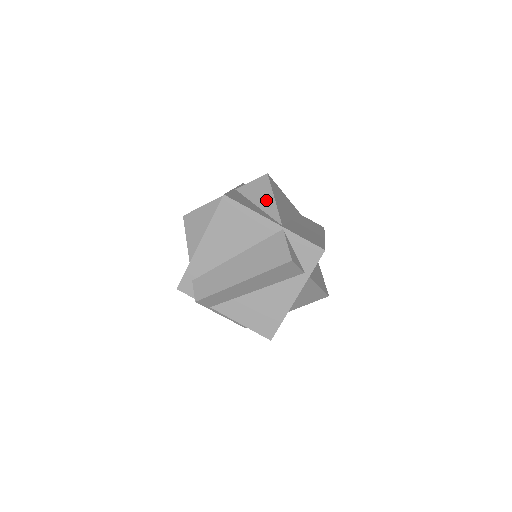
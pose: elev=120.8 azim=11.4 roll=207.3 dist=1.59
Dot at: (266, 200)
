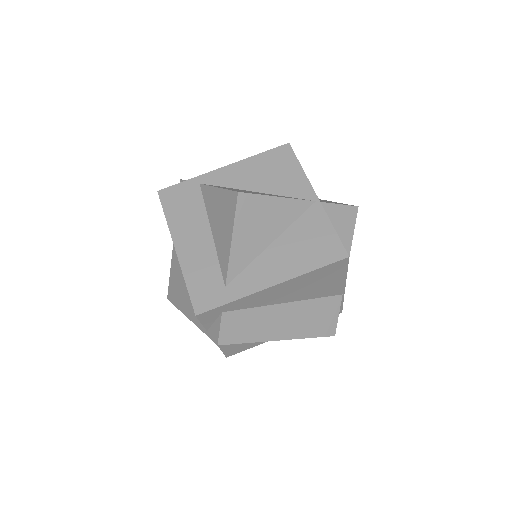
Dot at: (343, 245)
